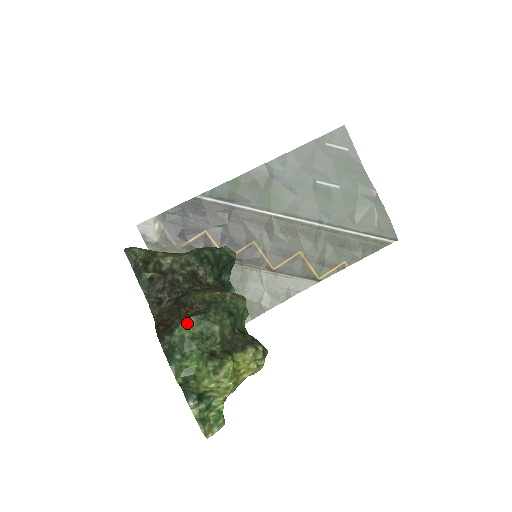
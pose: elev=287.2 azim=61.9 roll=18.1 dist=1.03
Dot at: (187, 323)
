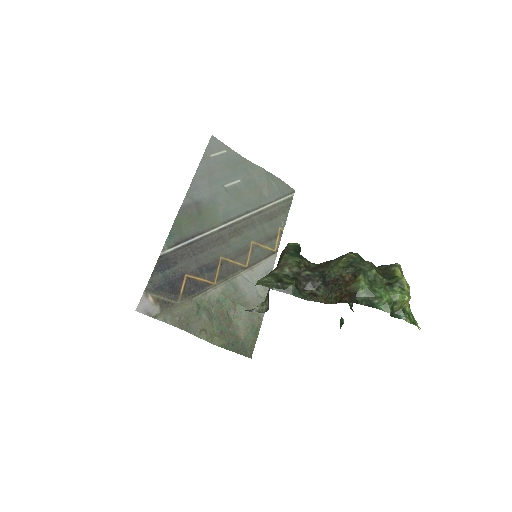
Dot at: (362, 280)
